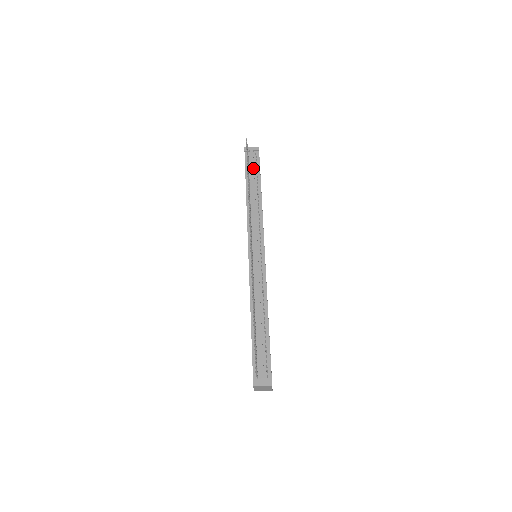
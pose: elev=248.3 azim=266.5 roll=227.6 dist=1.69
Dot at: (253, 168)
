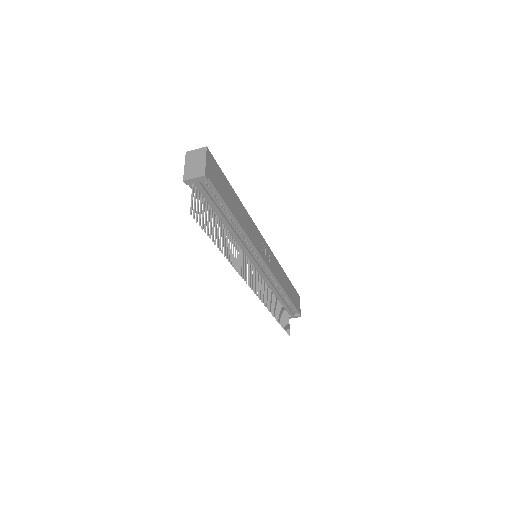
Dot at: (212, 203)
